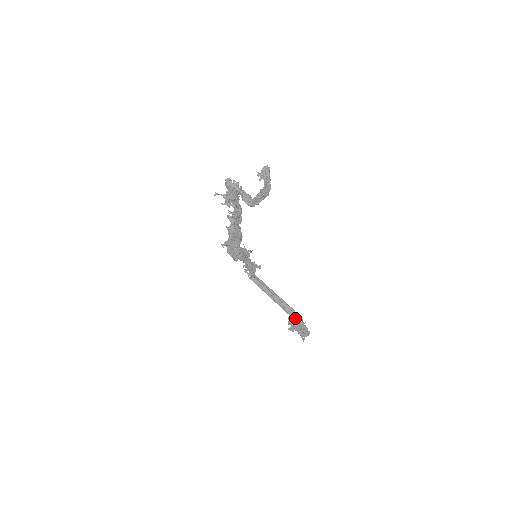
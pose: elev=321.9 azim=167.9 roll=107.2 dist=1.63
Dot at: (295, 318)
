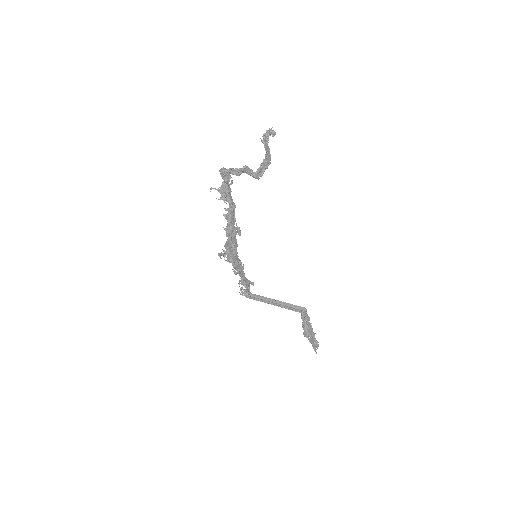
Dot at: (307, 317)
